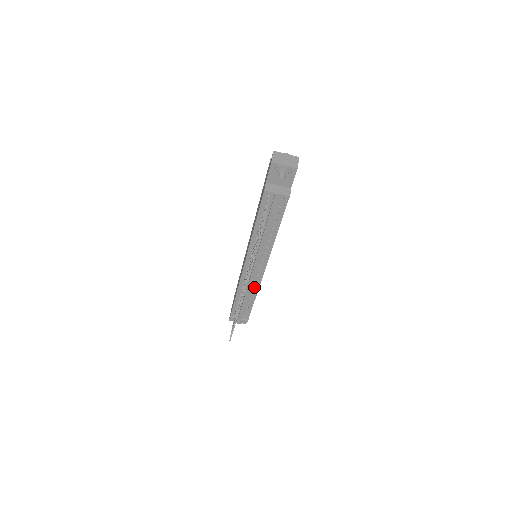
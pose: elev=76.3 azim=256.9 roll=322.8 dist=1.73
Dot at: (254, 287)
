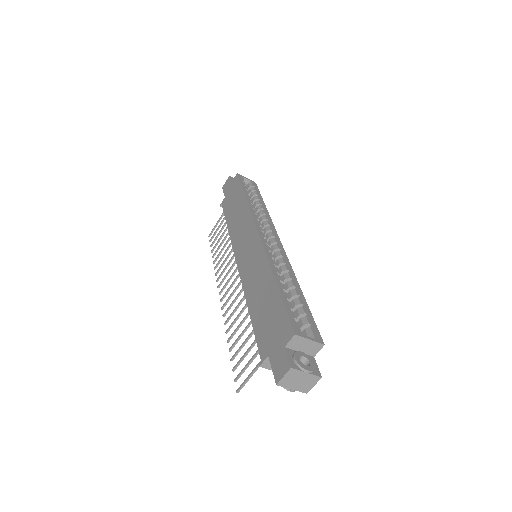
Dot at: occluded
